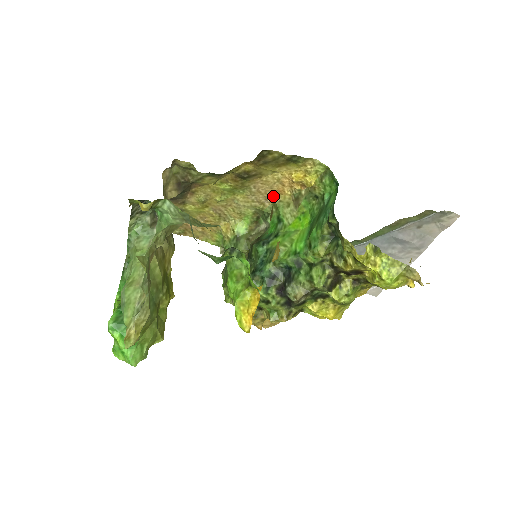
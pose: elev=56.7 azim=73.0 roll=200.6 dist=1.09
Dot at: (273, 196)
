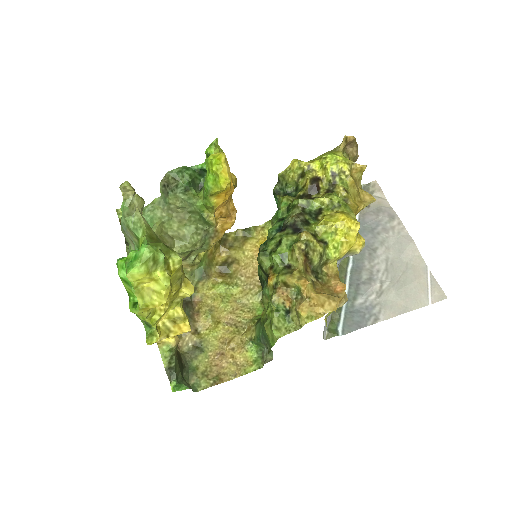
Dot at: occluded
